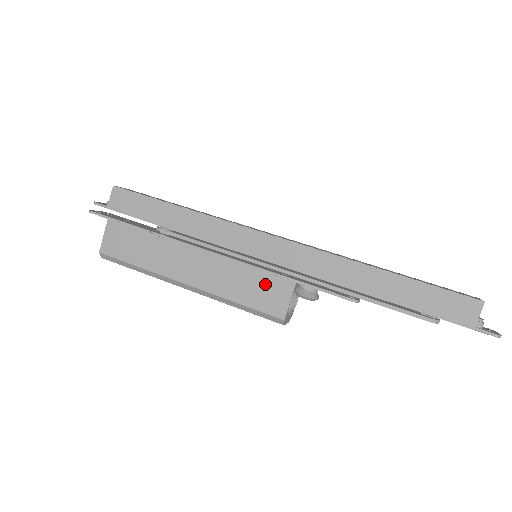
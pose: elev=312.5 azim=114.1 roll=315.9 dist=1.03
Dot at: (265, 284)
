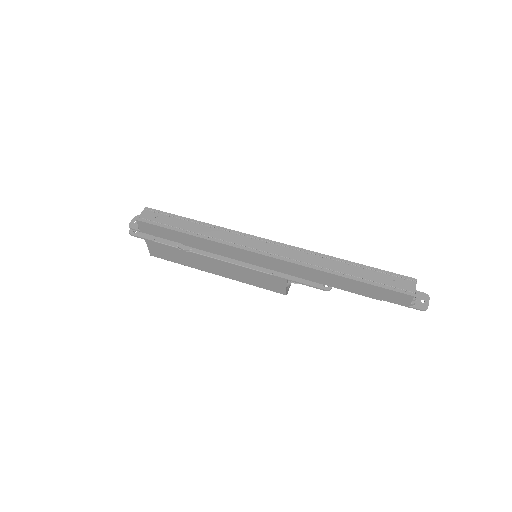
Dot at: (267, 279)
